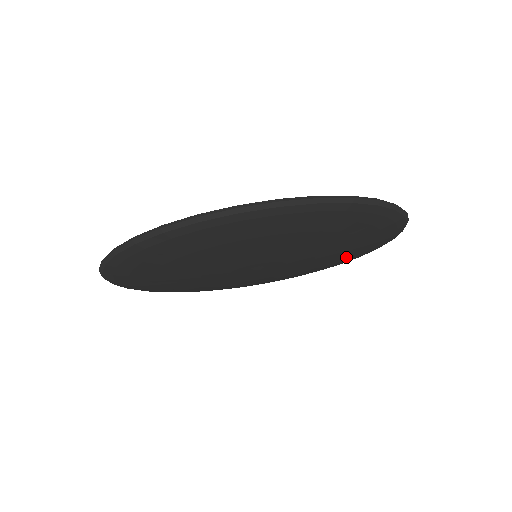
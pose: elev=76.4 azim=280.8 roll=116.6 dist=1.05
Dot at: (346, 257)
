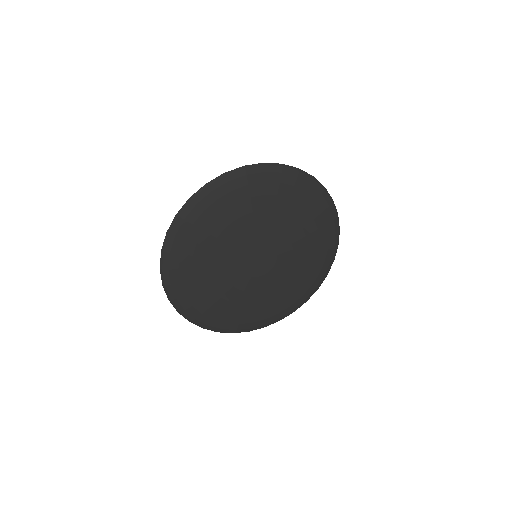
Dot at: (311, 221)
